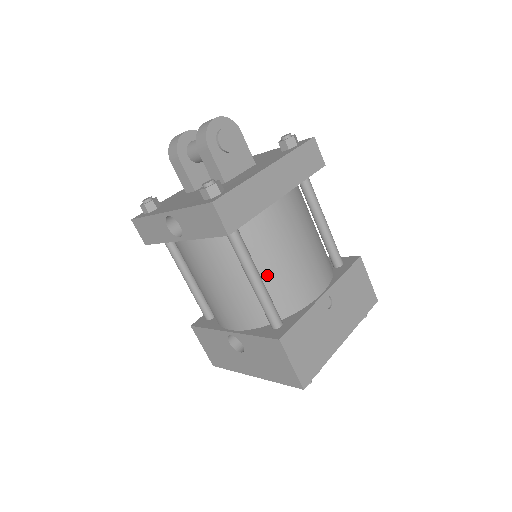
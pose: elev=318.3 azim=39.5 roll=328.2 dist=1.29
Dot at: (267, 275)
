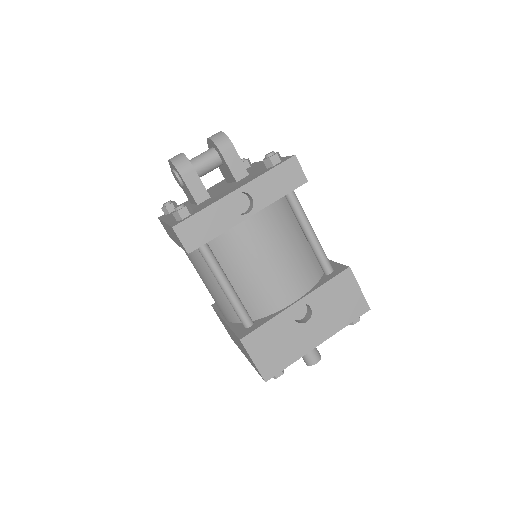
Dot at: occluded
